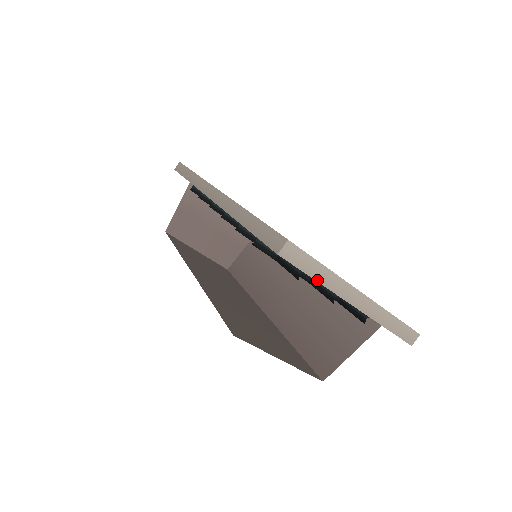
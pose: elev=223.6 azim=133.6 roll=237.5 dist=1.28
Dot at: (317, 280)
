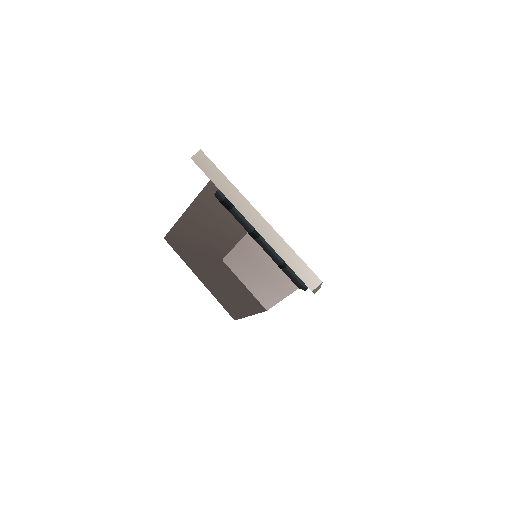
Dot at: (219, 188)
